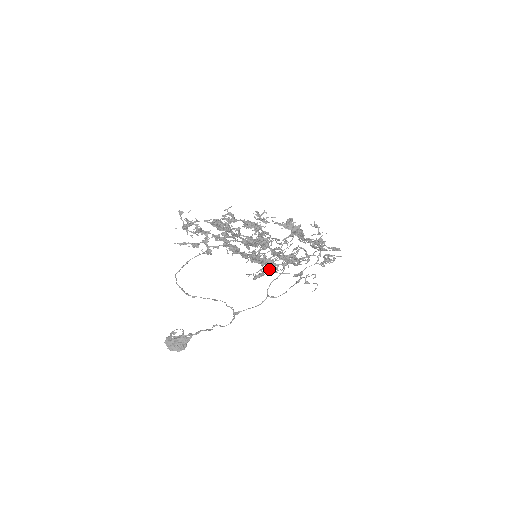
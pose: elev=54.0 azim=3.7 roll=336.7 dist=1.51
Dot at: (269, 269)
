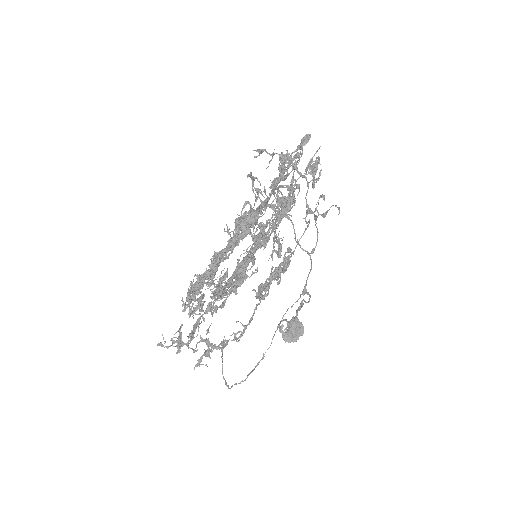
Dot at: (282, 270)
